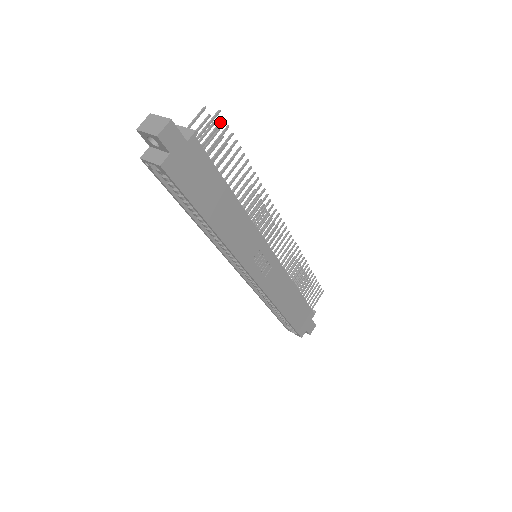
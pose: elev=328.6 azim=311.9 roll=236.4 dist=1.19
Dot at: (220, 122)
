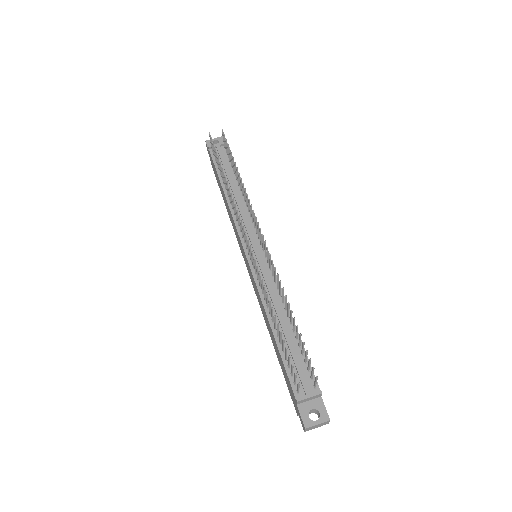
Dot at: occluded
